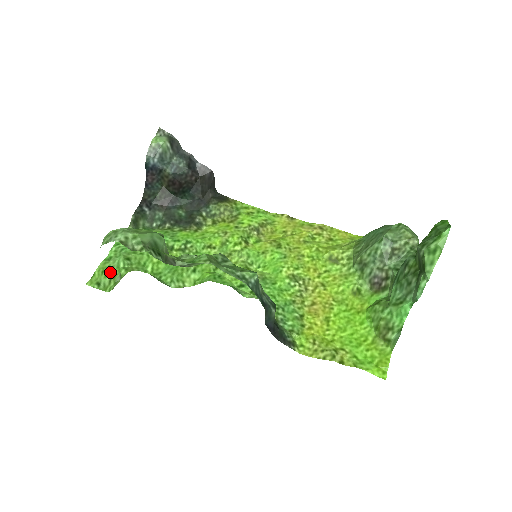
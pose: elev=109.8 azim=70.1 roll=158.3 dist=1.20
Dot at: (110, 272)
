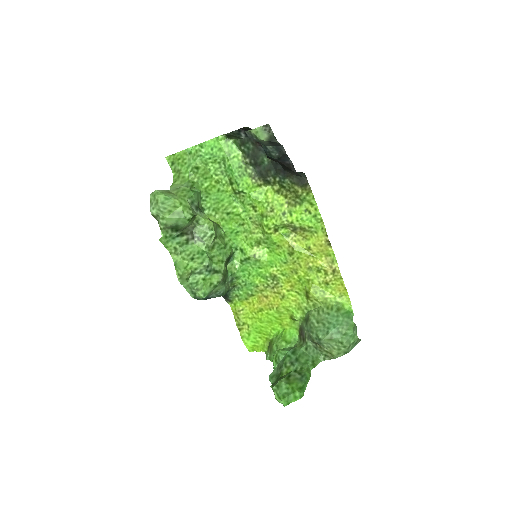
Dot at: (182, 165)
